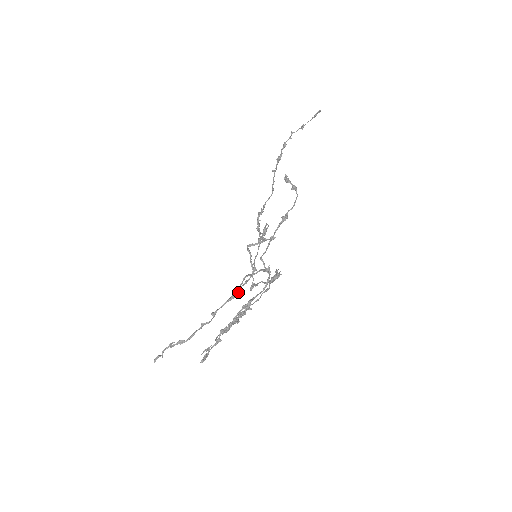
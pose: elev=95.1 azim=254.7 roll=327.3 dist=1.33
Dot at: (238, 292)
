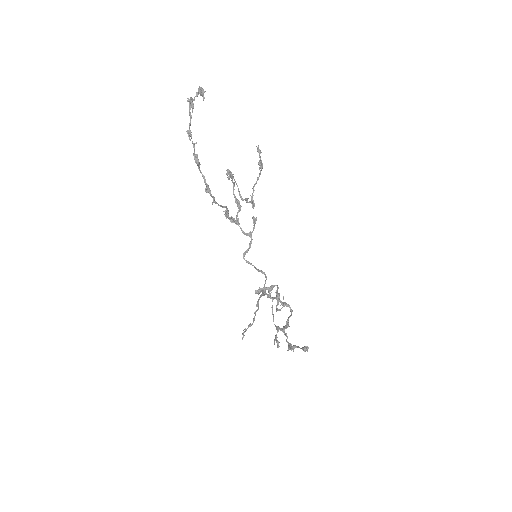
Dot at: occluded
